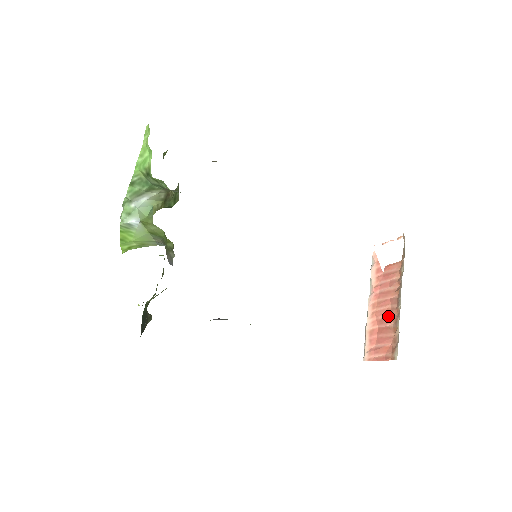
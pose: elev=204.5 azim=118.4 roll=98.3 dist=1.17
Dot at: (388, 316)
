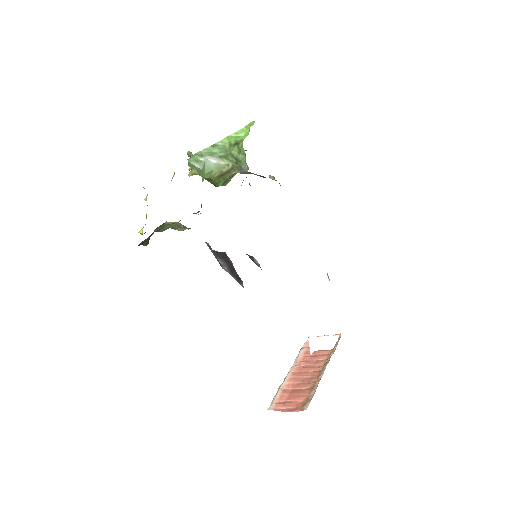
Dot at: (306, 382)
